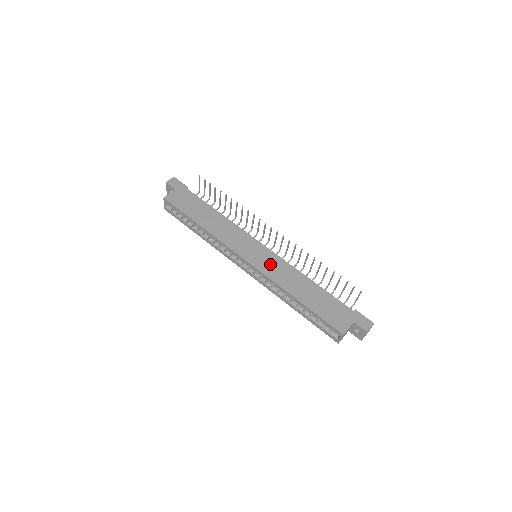
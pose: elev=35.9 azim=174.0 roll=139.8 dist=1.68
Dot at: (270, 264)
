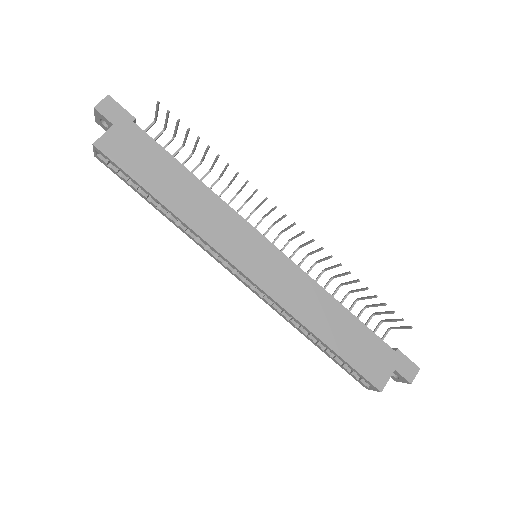
Dot at: (281, 278)
